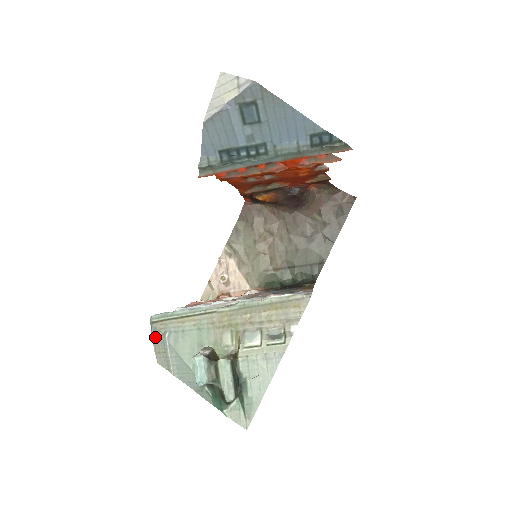
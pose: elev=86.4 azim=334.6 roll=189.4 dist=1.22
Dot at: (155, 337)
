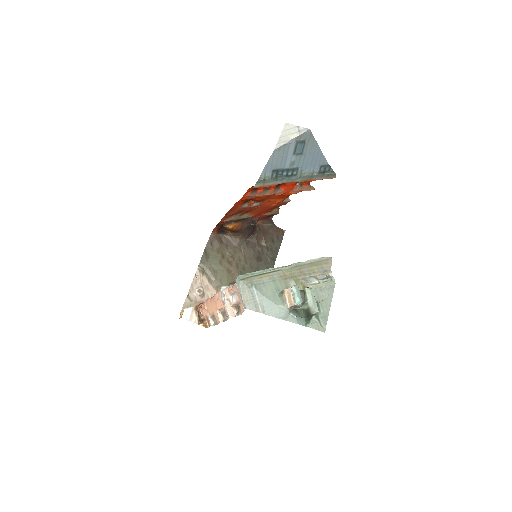
Dot at: (243, 290)
